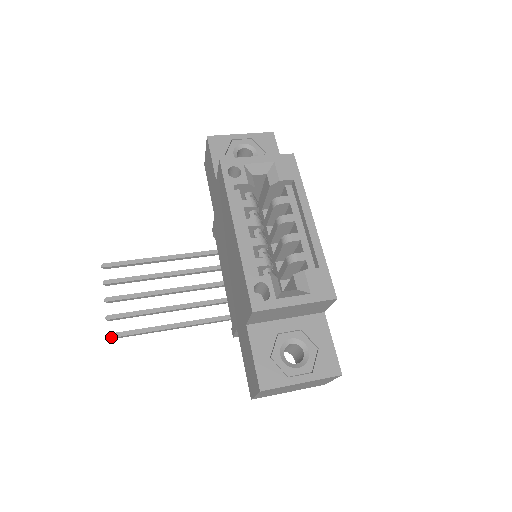
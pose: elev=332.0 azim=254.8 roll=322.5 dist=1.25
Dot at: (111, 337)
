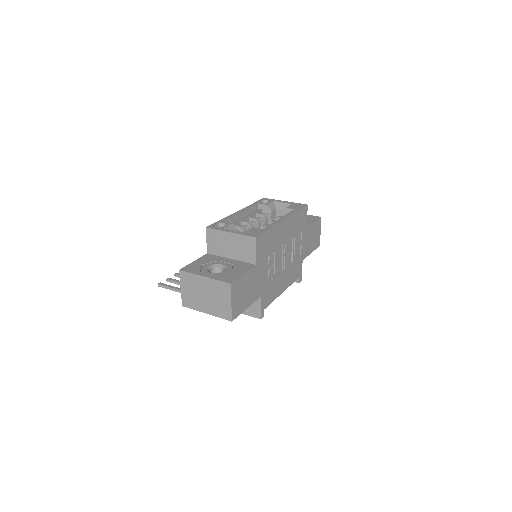
Dot at: (159, 284)
